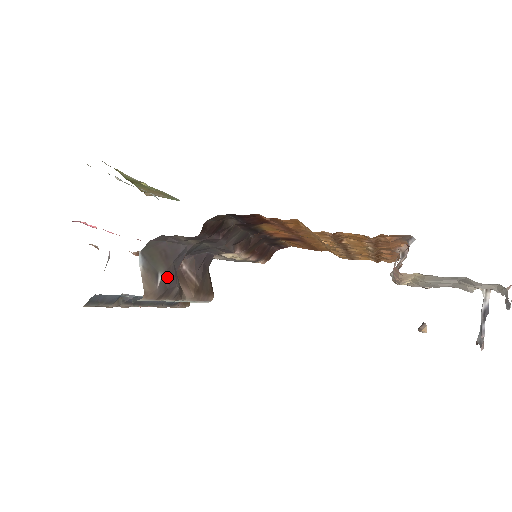
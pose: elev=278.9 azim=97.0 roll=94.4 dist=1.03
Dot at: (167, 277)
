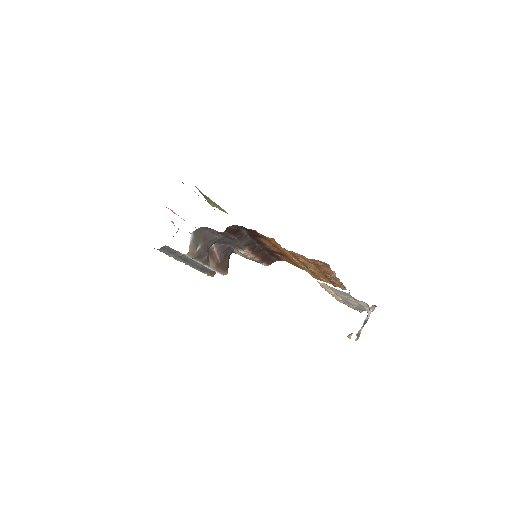
Dot at: (202, 249)
